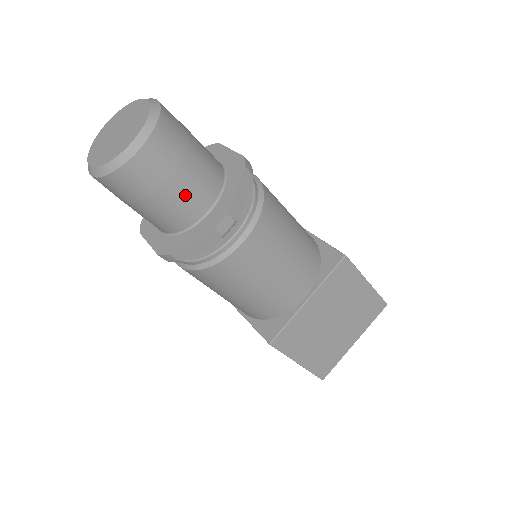
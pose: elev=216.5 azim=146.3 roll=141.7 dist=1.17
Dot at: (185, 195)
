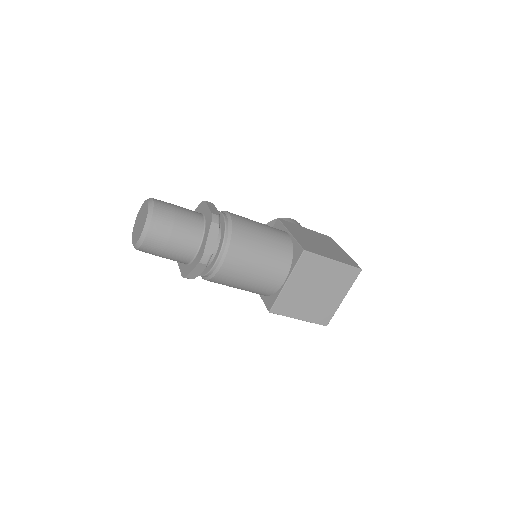
Dot at: (180, 248)
